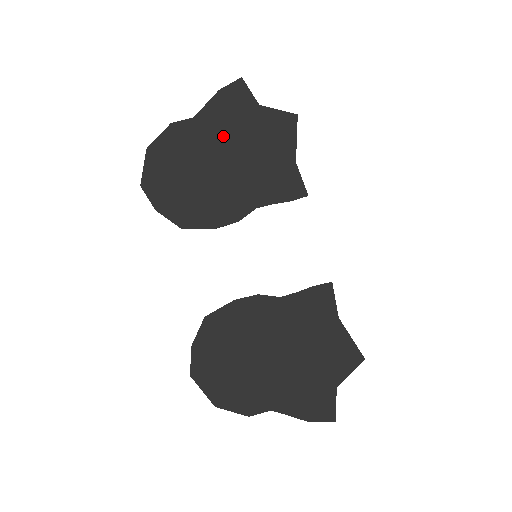
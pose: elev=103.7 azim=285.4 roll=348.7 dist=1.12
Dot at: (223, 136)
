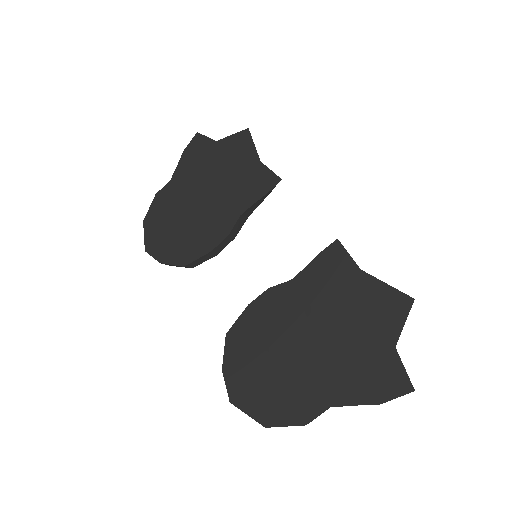
Dot at: (196, 179)
